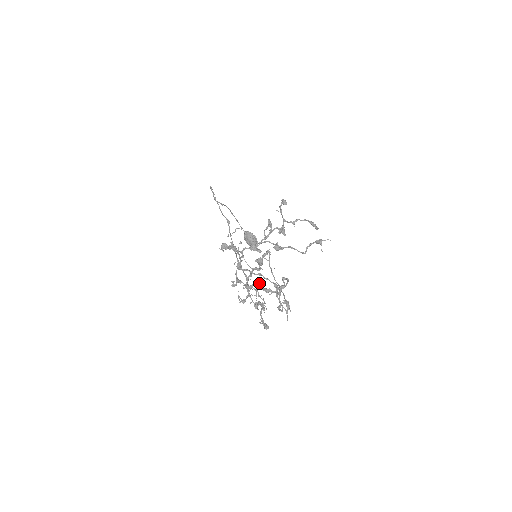
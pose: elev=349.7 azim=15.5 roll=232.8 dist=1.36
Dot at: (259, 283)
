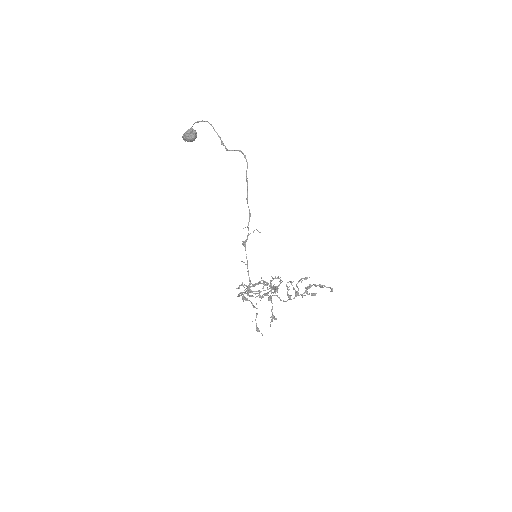
Dot at: occluded
